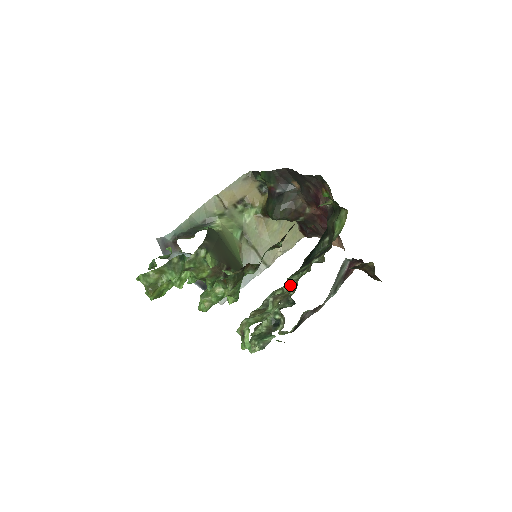
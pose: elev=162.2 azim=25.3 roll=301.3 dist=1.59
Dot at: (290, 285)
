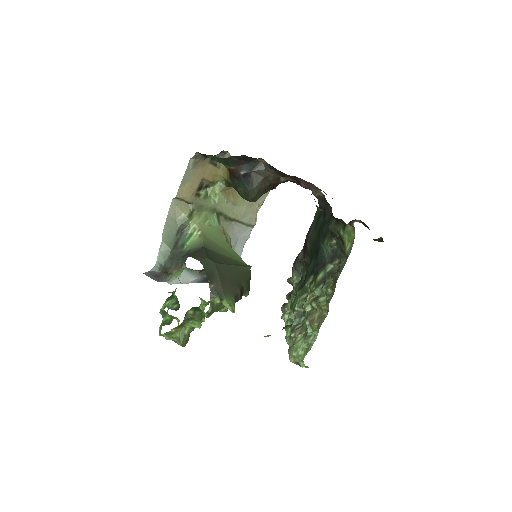
Dot at: (320, 306)
